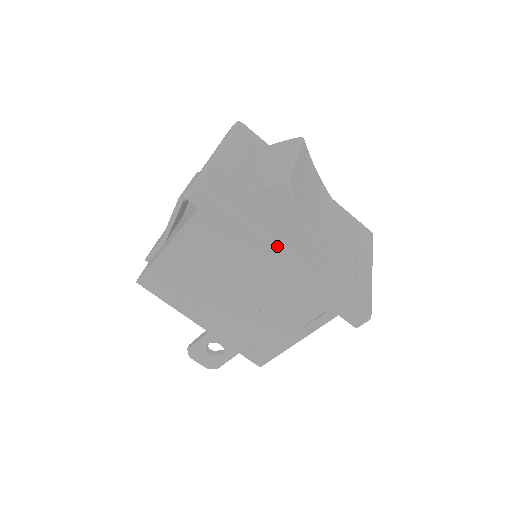
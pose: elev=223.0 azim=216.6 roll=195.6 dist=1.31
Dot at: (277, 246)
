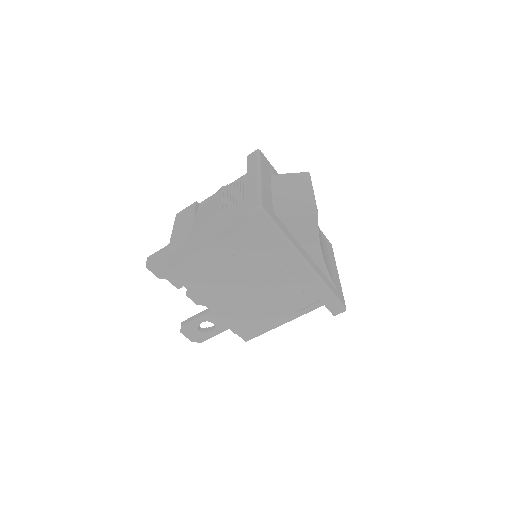
Dot at: (302, 257)
